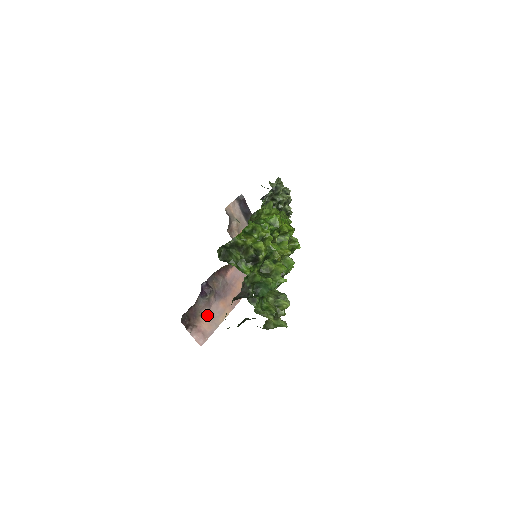
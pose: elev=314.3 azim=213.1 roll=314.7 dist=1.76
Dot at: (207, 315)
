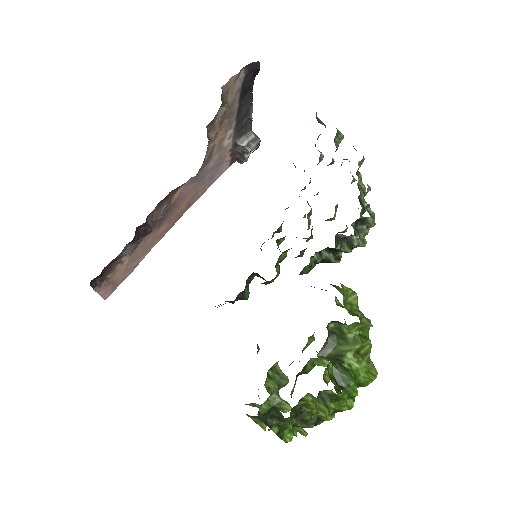
Dot at: (127, 259)
